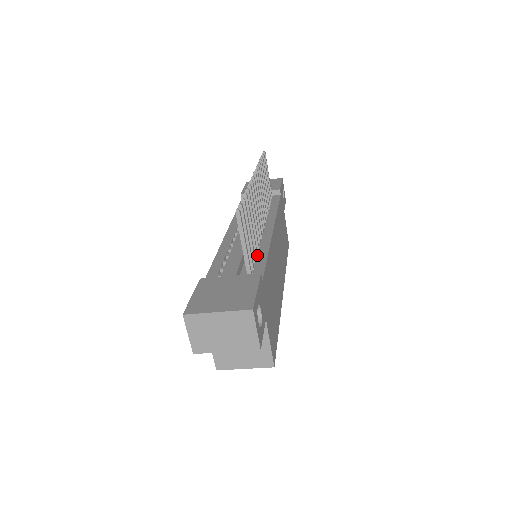
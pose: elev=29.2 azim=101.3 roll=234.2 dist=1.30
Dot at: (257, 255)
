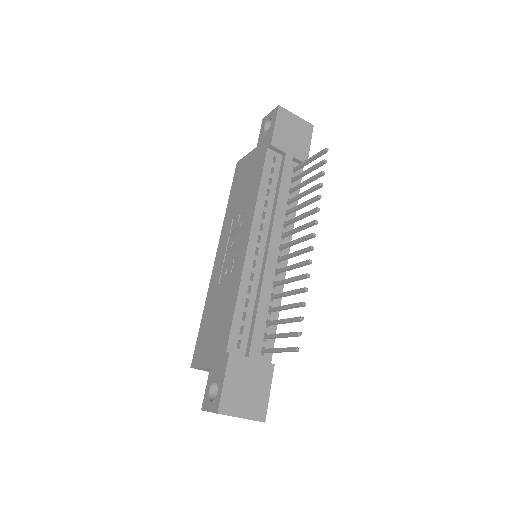
Dot at: (271, 313)
